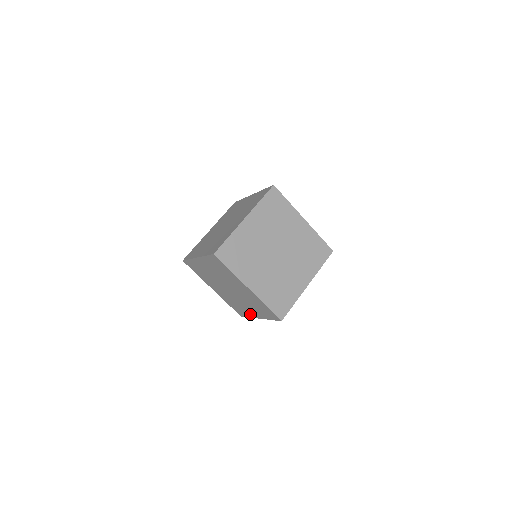
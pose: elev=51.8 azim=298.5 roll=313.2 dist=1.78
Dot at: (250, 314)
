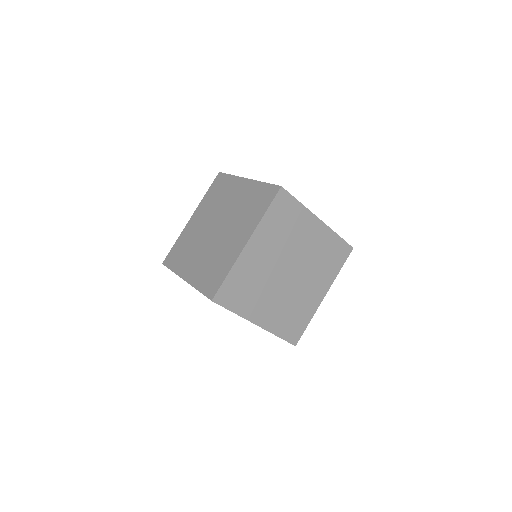
Dot at: occluded
